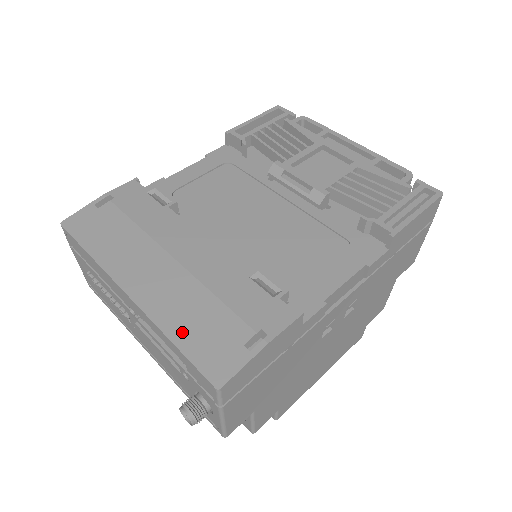
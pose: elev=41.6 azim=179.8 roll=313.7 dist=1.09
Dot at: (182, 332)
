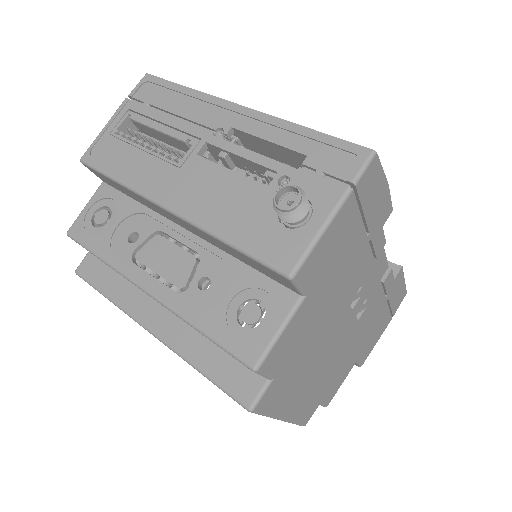
Dot at: occluded
